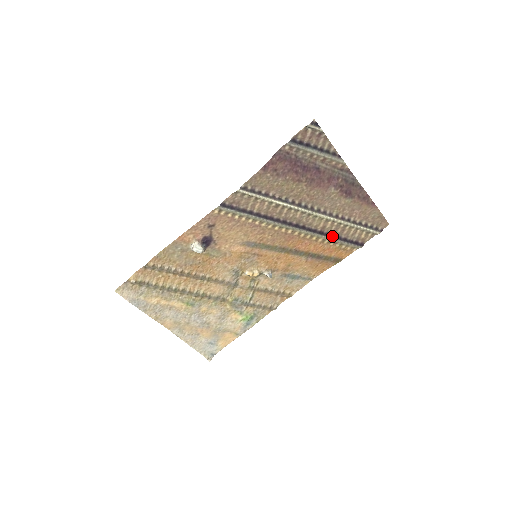
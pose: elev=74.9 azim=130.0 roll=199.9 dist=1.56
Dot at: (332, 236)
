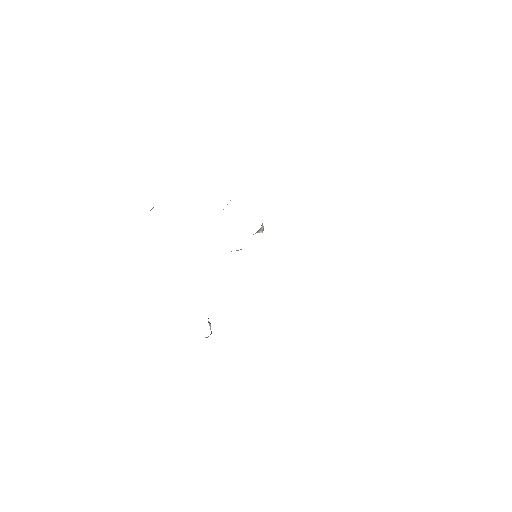
Dot at: occluded
